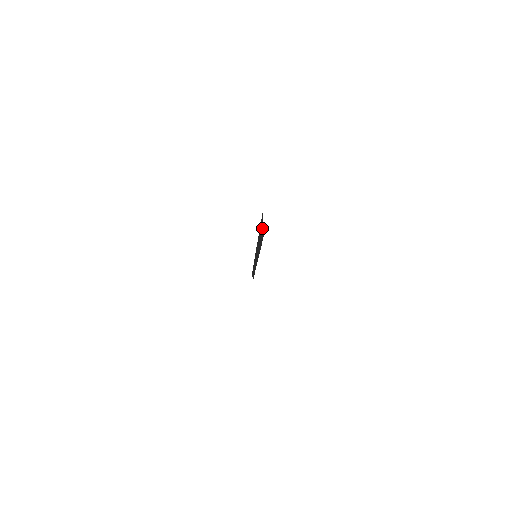
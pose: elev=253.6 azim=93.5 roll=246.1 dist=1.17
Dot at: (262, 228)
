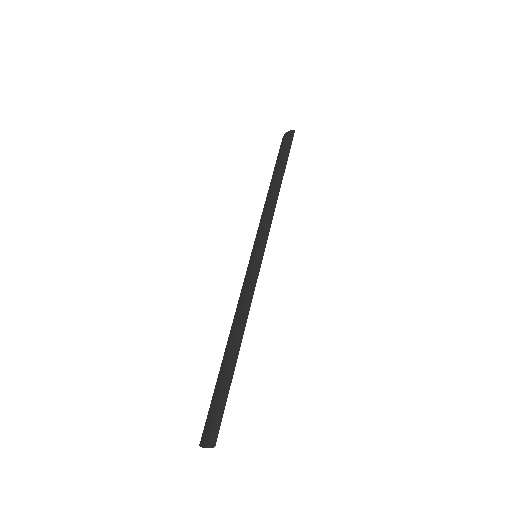
Dot at: (207, 426)
